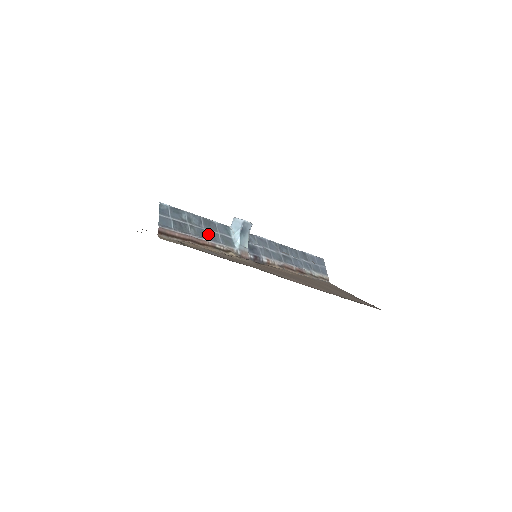
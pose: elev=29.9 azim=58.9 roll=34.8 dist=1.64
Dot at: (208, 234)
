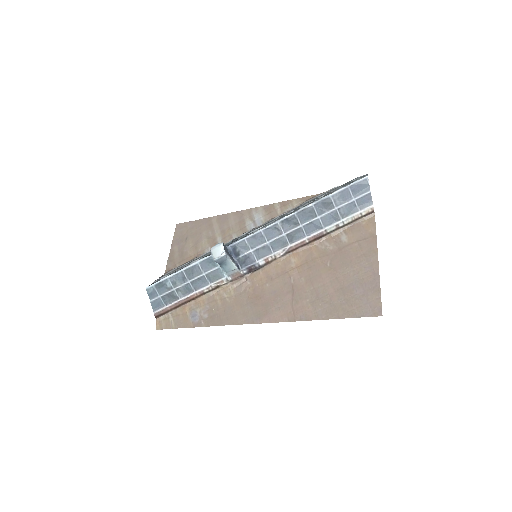
Dot at: (194, 284)
